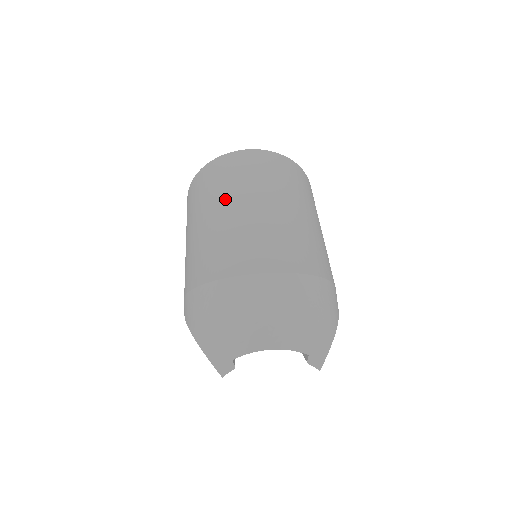
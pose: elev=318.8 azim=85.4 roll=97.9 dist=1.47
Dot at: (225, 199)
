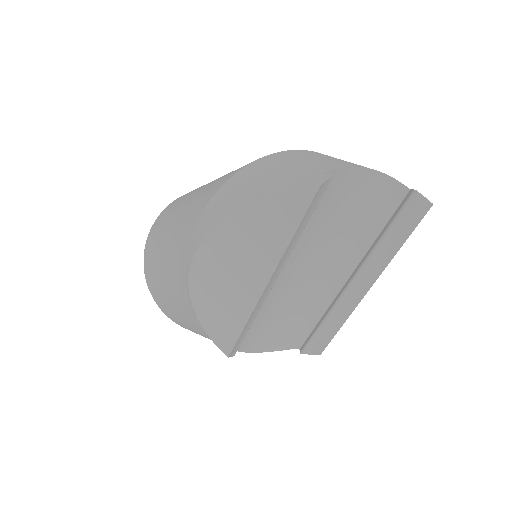
Dot at: occluded
